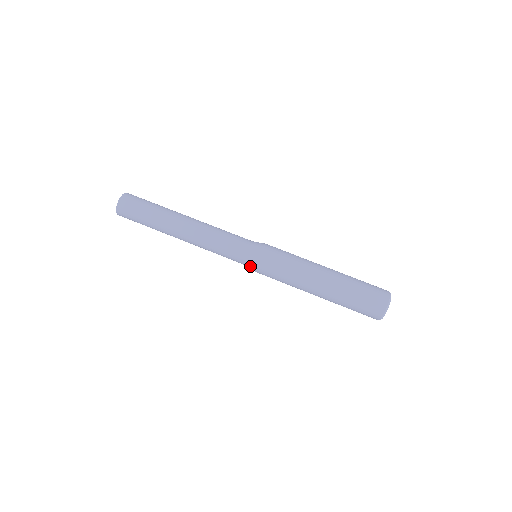
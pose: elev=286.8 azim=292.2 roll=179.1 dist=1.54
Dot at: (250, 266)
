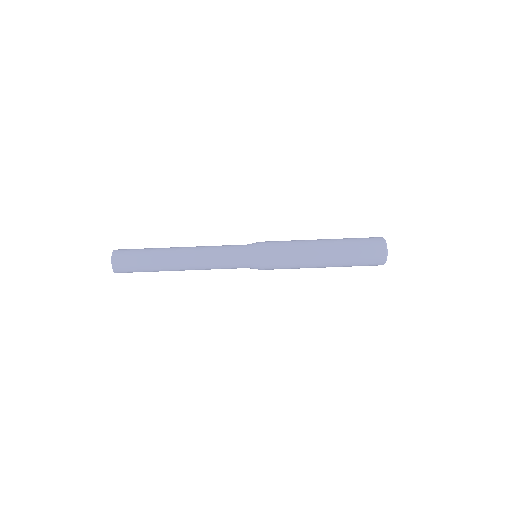
Dot at: occluded
